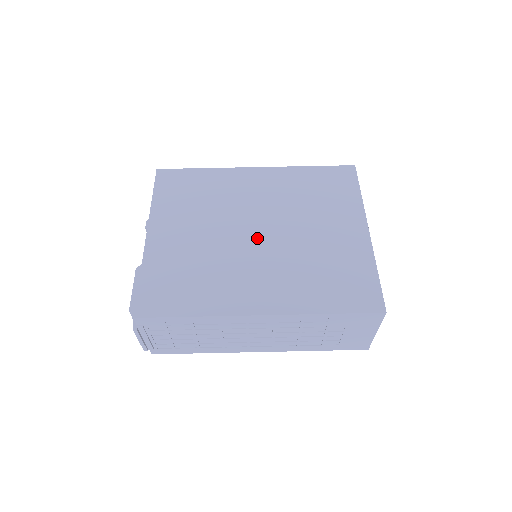
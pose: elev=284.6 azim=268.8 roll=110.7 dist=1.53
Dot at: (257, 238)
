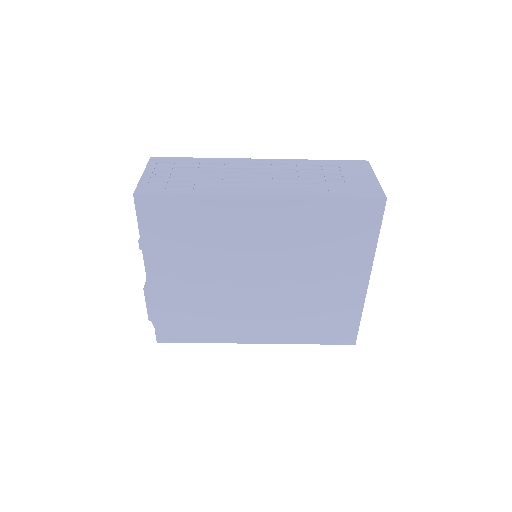
Dot at: (257, 285)
